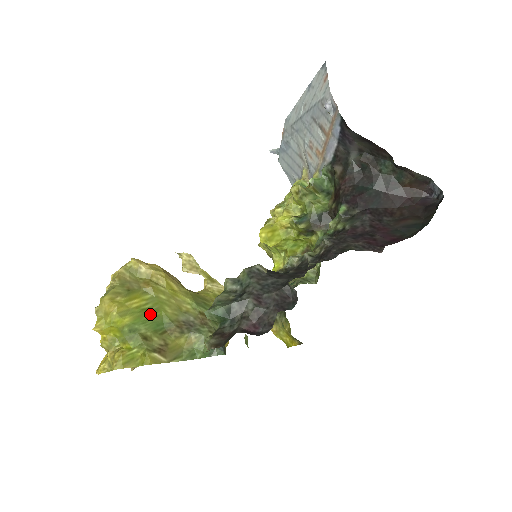
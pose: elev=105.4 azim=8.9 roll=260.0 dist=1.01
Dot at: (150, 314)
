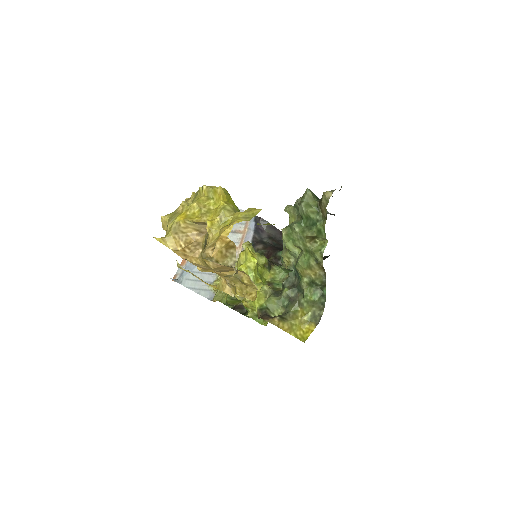
Dot at: occluded
